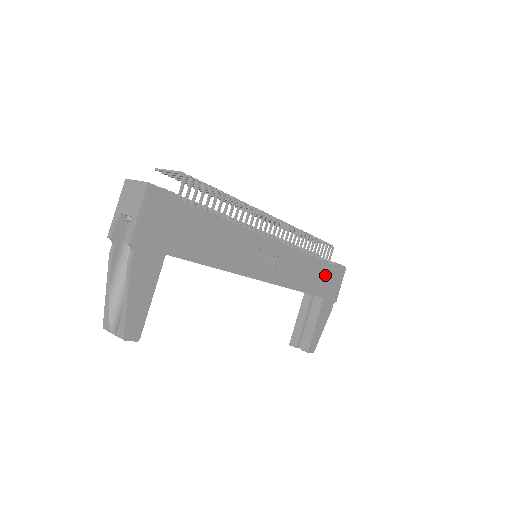
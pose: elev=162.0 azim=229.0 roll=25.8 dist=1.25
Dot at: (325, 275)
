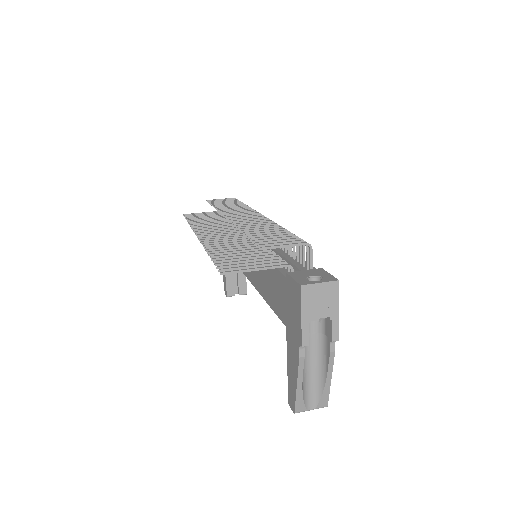
Dot at: occluded
